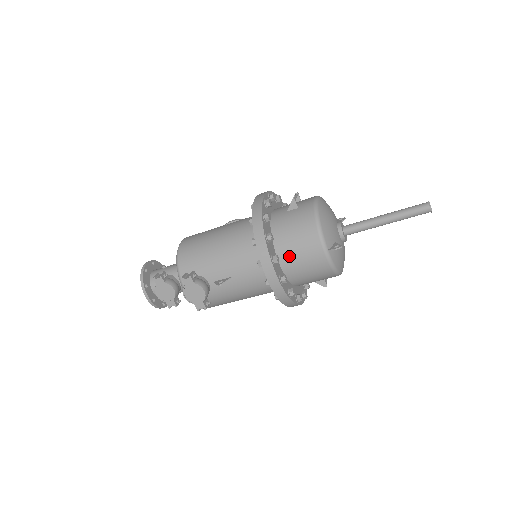
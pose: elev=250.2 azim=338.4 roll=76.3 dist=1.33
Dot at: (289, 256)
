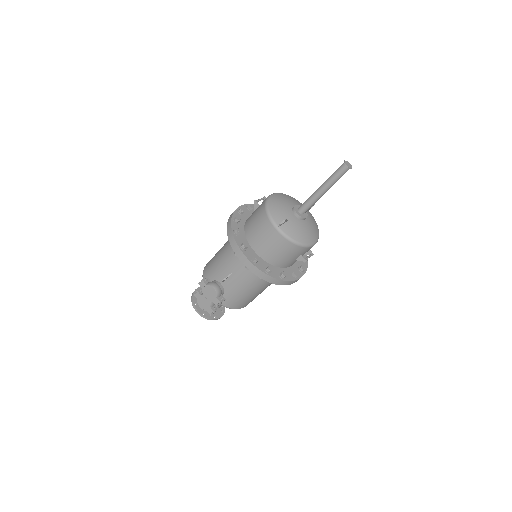
Dot at: (257, 242)
